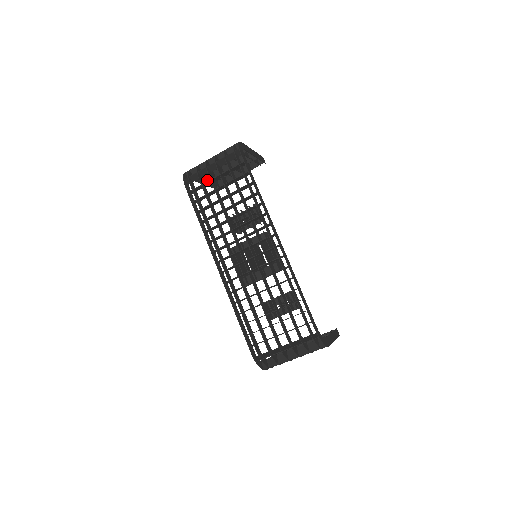
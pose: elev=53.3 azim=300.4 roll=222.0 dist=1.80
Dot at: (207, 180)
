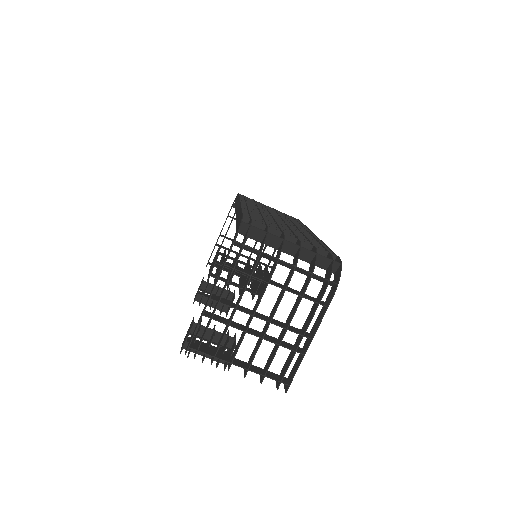
Dot at: (226, 237)
